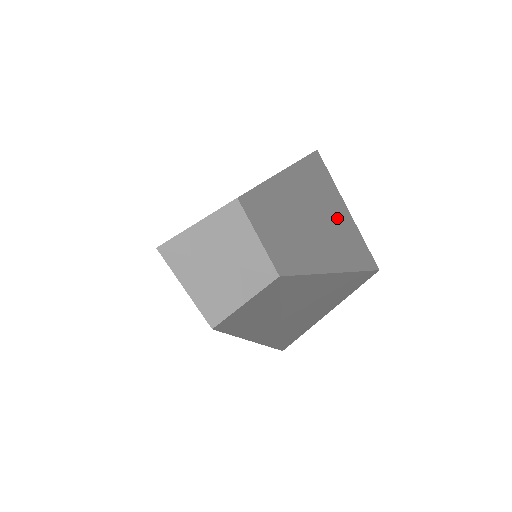
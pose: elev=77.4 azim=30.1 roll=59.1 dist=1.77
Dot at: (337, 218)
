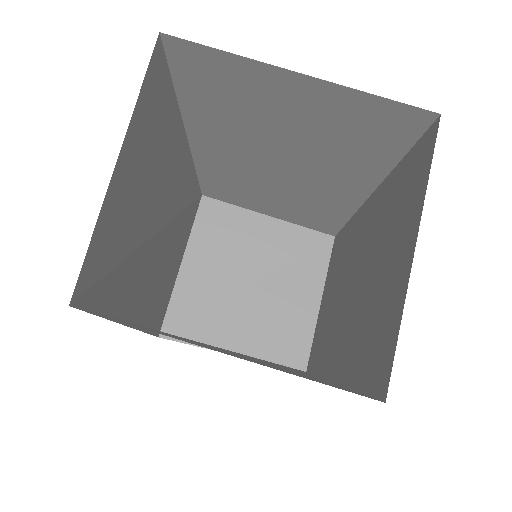
Dot at: (300, 103)
